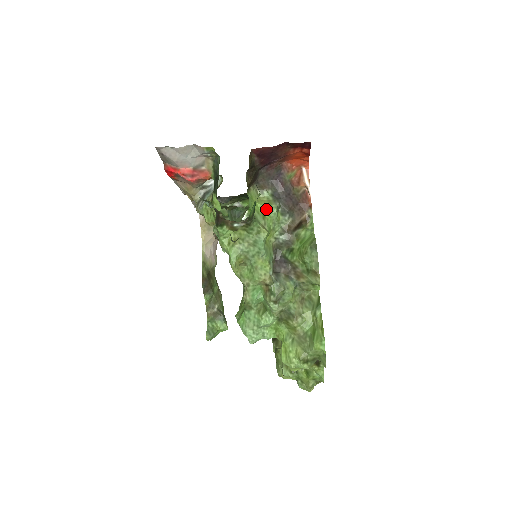
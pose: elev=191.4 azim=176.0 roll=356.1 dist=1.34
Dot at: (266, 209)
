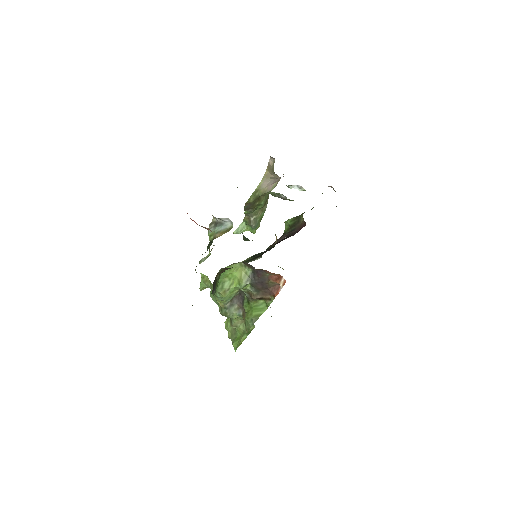
Dot at: (238, 280)
